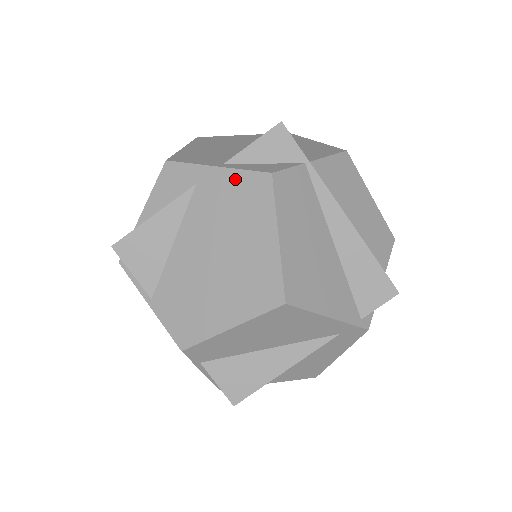
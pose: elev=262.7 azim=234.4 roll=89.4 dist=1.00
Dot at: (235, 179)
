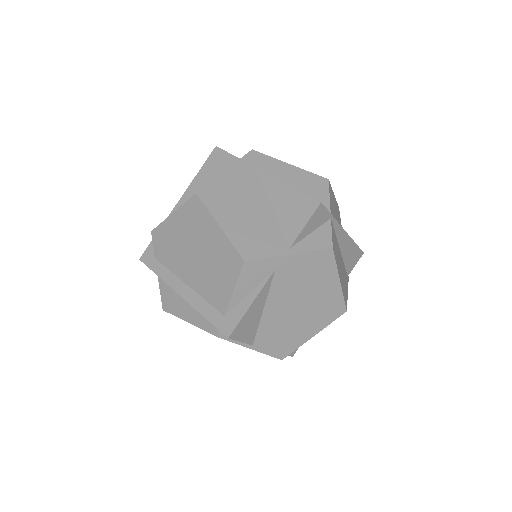
Dot at: (306, 258)
